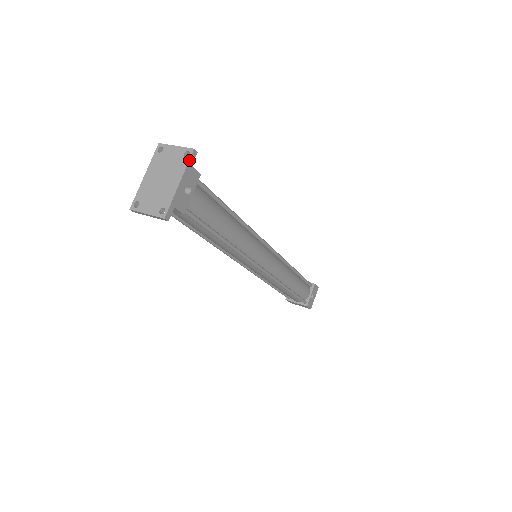
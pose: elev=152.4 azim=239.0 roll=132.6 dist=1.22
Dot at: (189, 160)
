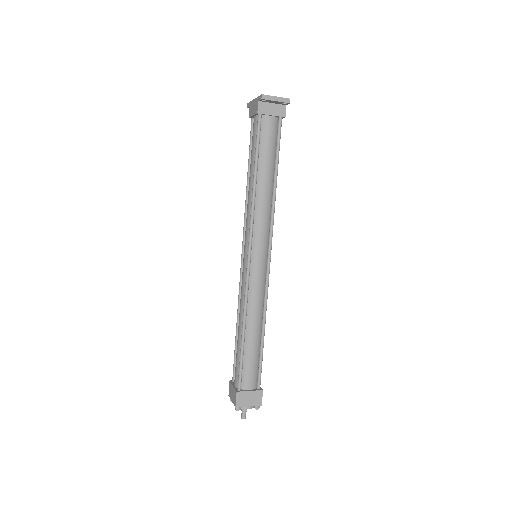
Dot at: occluded
